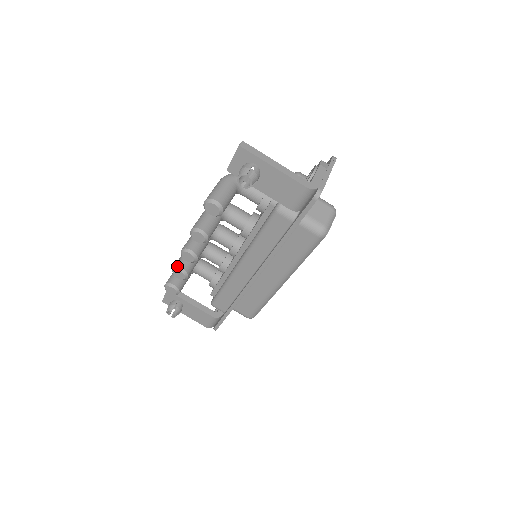
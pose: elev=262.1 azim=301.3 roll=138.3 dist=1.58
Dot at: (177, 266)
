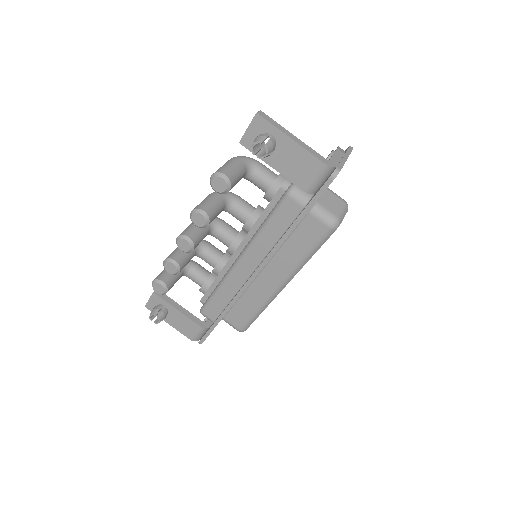
Dot at: (169, 257)
